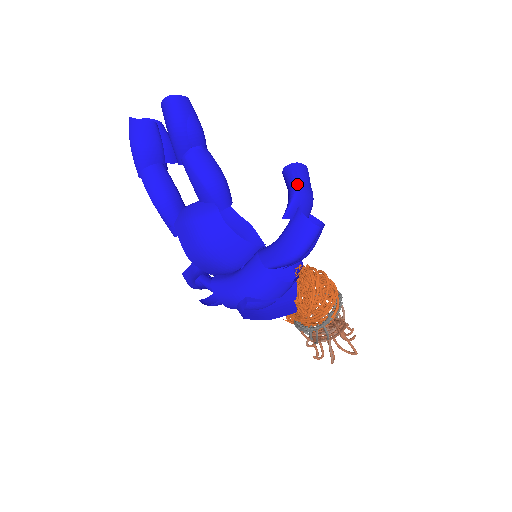
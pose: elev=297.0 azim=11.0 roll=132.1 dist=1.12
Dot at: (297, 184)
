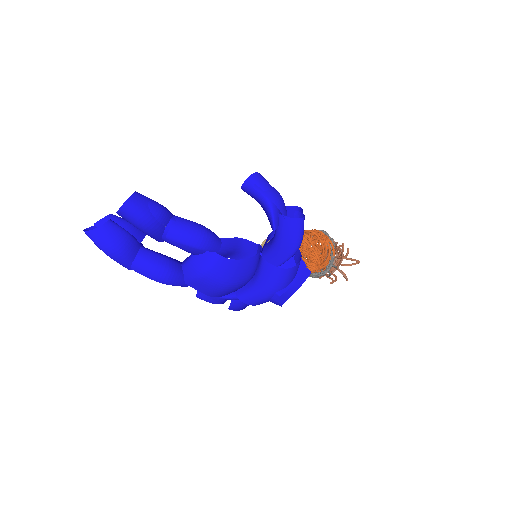
Dot at: (266, 197)
